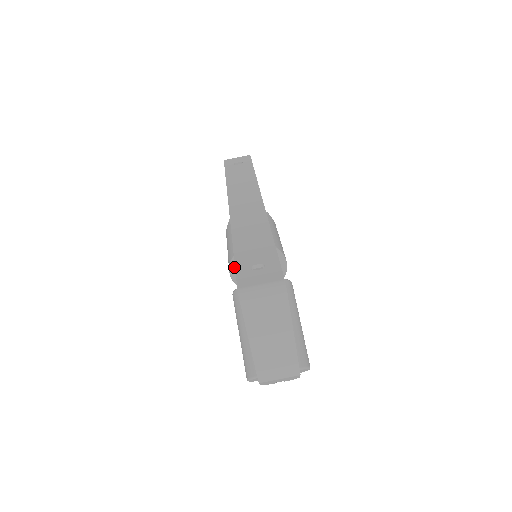
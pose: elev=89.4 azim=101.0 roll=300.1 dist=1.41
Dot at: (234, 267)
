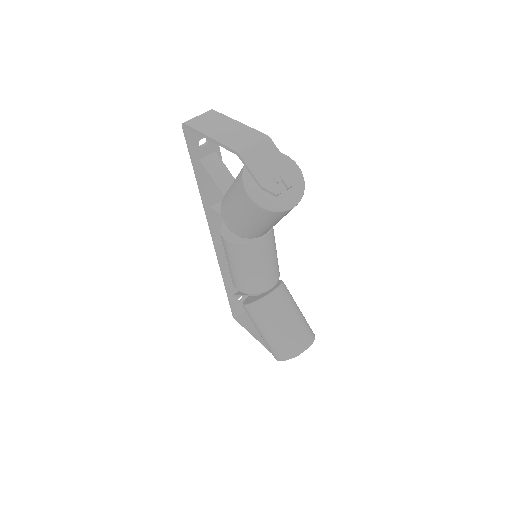
Dot at: (225, 232)
